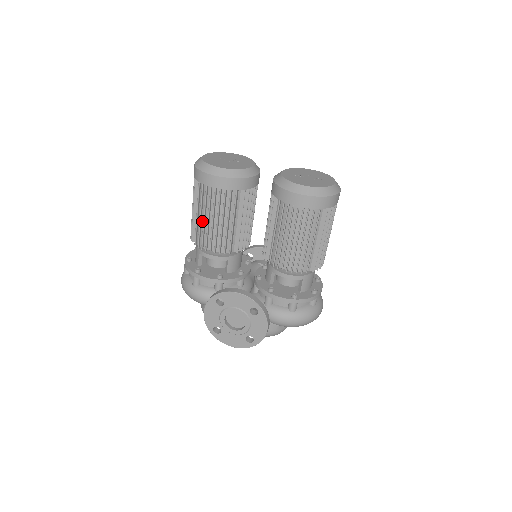
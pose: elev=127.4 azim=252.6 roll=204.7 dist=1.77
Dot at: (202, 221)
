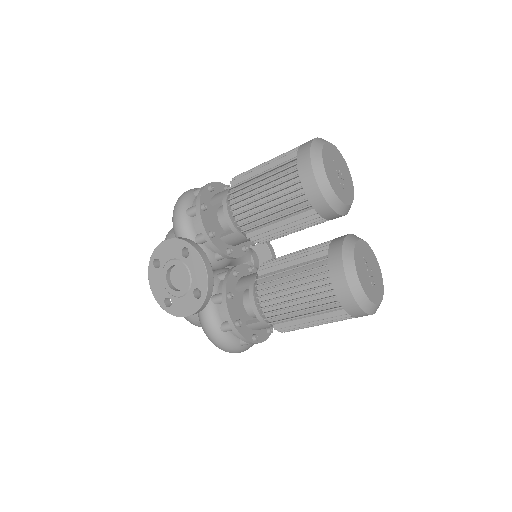
Dot at: (257, 183)
